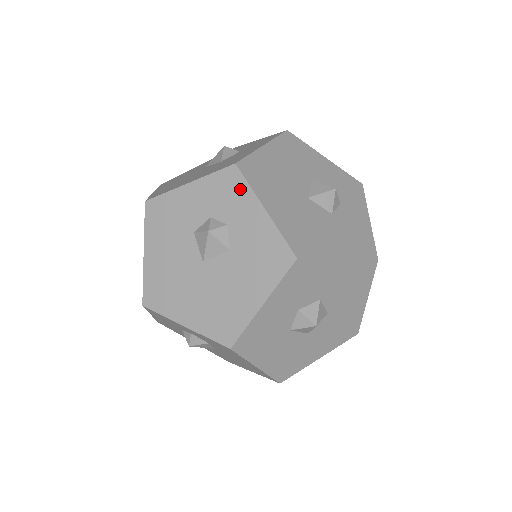
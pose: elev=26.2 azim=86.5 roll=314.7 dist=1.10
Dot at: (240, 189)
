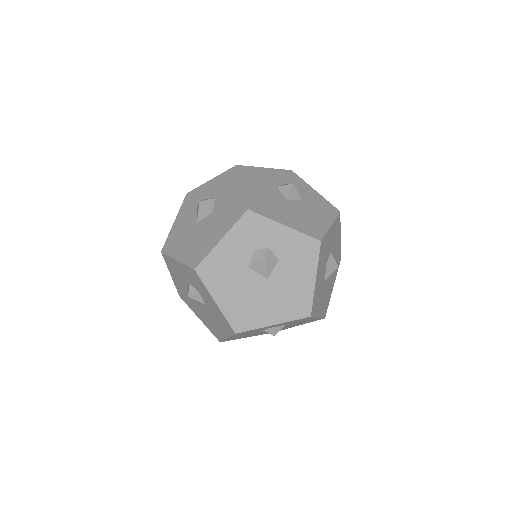
Dot at: (298, 179)
